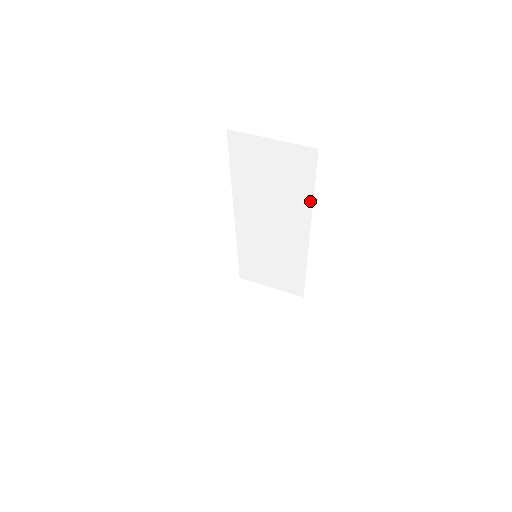
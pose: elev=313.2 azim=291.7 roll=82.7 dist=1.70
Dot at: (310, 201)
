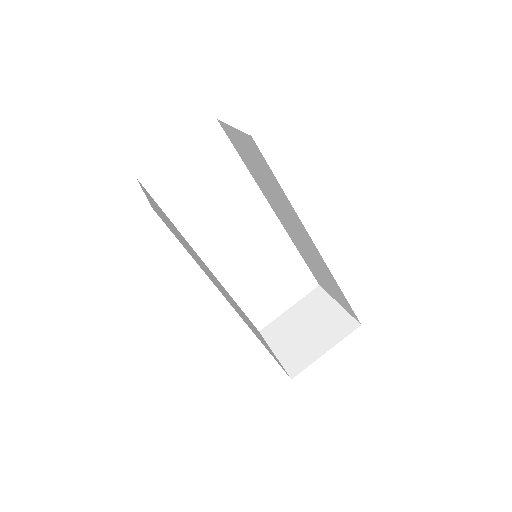
Dot at: (288, 200)
